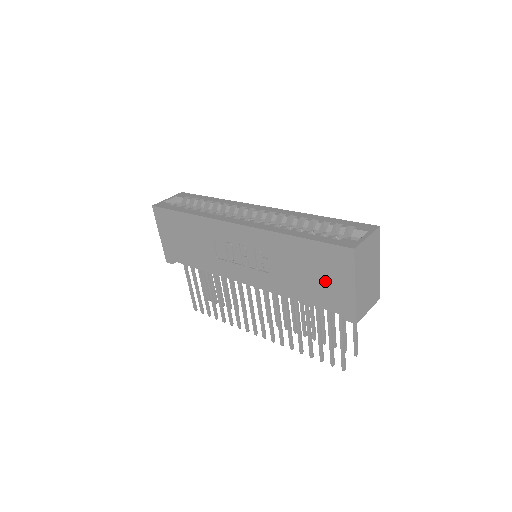
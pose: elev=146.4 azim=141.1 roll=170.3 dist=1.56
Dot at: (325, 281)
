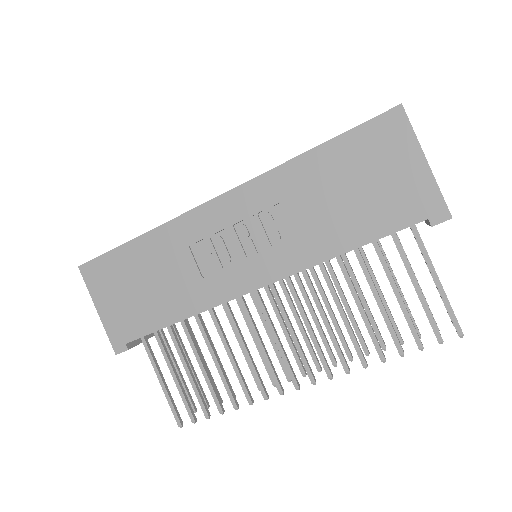
Dot at: (380, 184)
